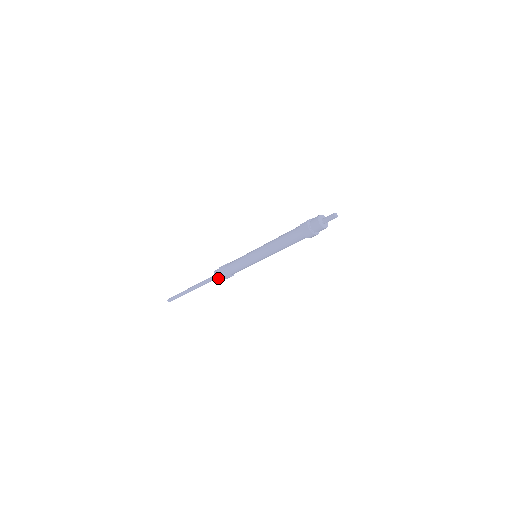
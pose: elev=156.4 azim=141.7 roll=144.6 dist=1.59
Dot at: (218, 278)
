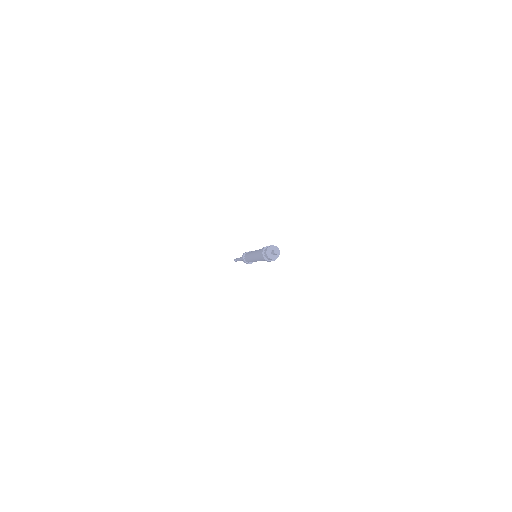
Dot at: occluded
